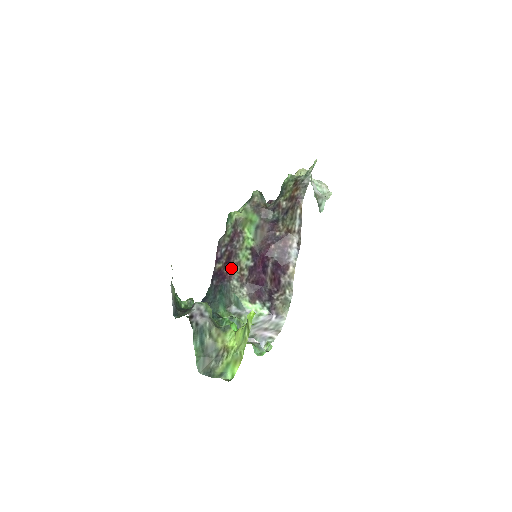
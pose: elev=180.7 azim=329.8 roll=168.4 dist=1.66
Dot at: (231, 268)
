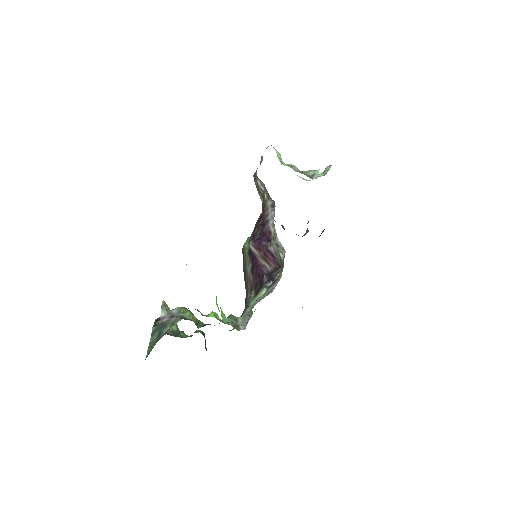
Dot at: (246, 288)
